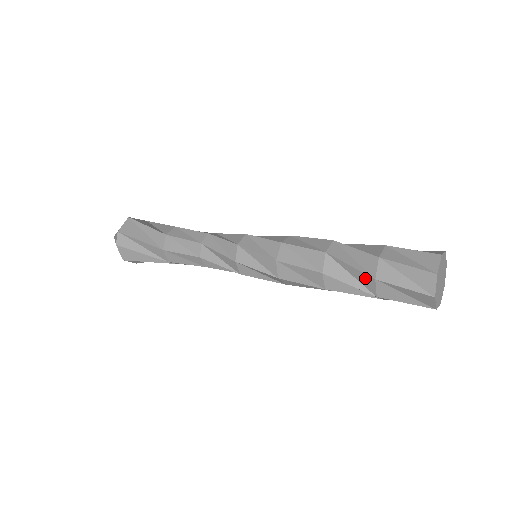
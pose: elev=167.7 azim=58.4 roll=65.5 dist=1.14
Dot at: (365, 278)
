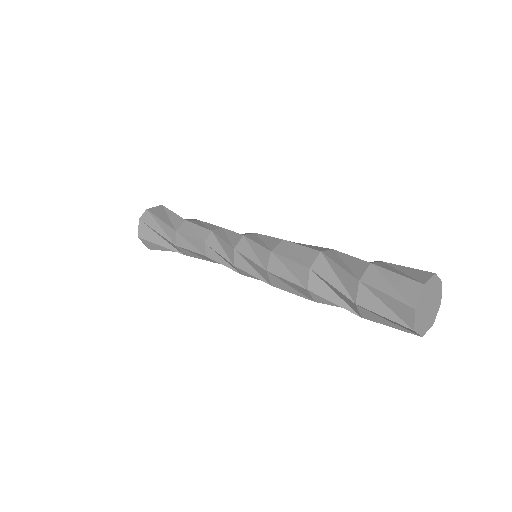
Dot at: (350, 280)
